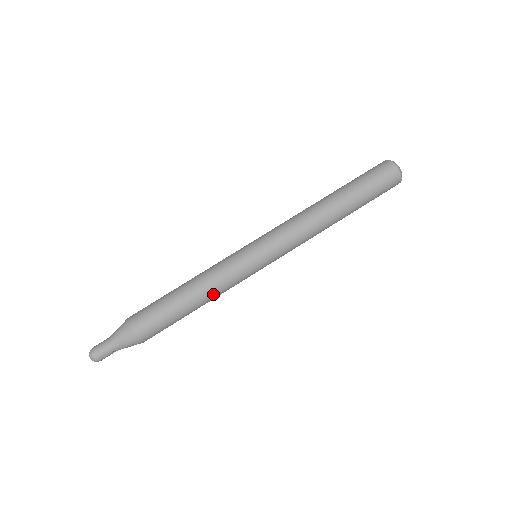
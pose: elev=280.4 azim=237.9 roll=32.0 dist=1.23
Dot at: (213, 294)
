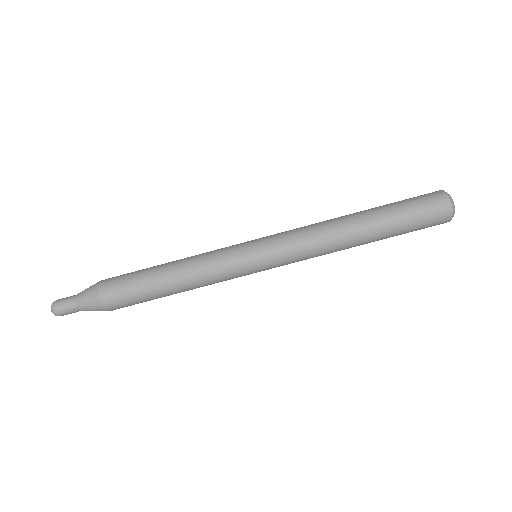
Dot at: (195, 284)
